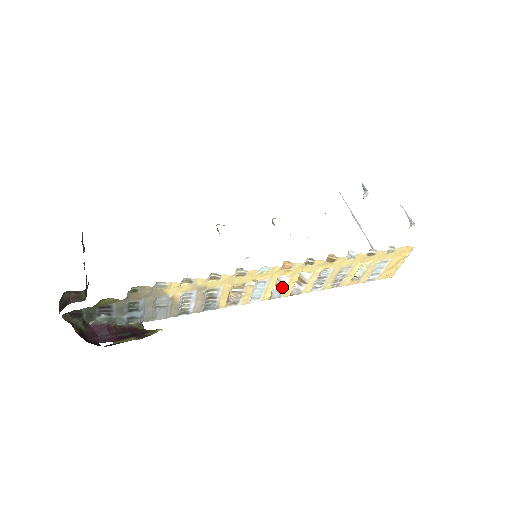
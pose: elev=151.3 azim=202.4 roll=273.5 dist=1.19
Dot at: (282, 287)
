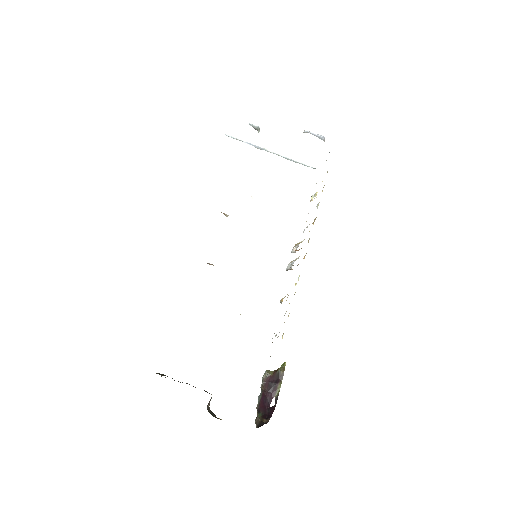
Dot at: occluded
